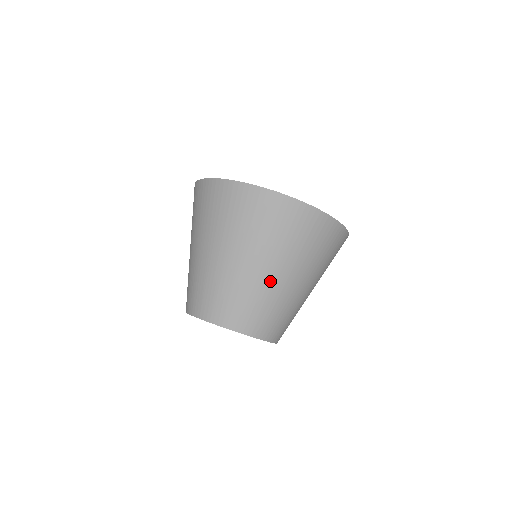
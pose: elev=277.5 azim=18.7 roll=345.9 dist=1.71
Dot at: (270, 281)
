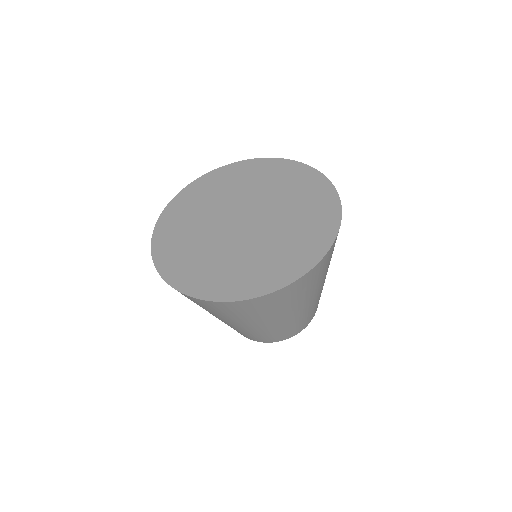
Dot at: (249, 328)
